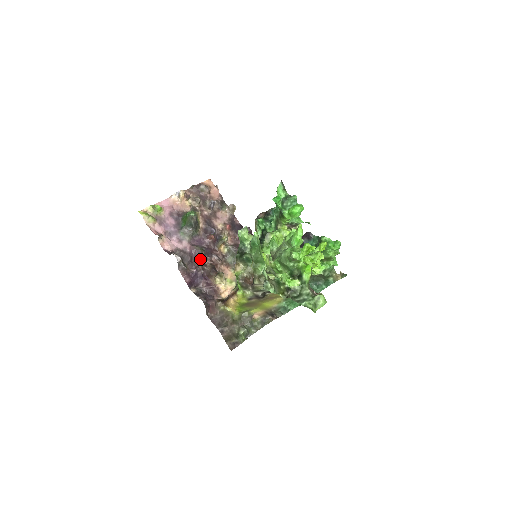
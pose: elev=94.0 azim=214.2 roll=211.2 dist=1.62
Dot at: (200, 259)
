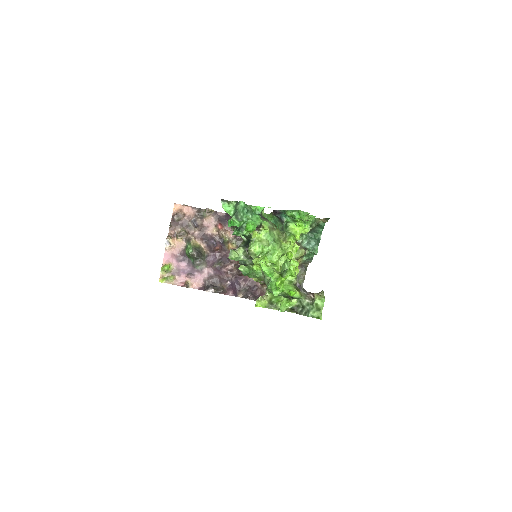
Dot at: (225, 270)
